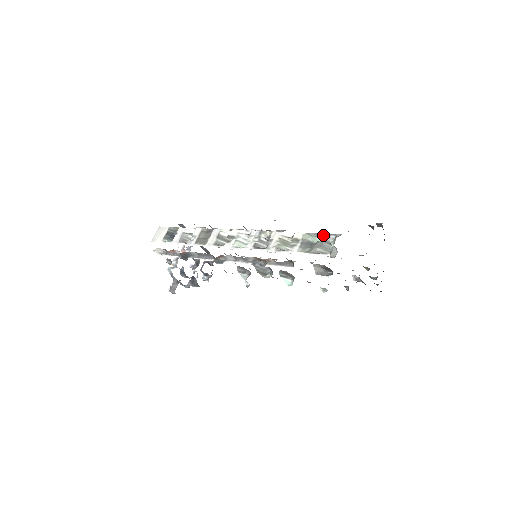
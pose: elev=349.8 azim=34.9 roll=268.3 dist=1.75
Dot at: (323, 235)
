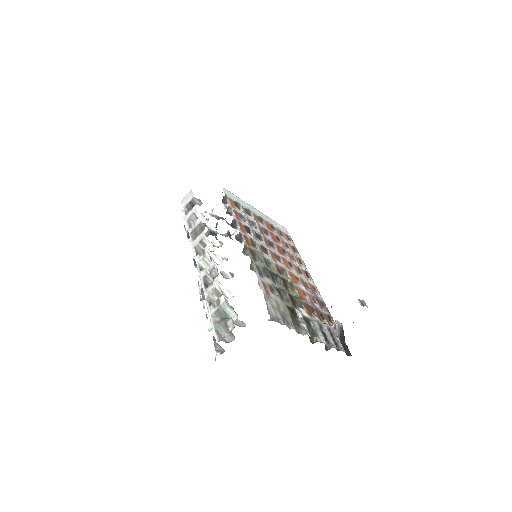
Dot at: (231, 317)
